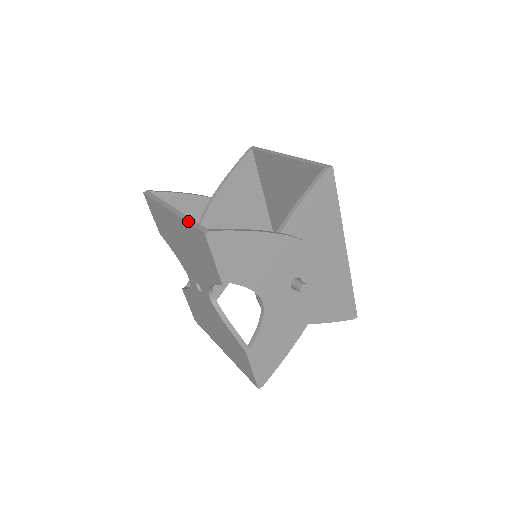
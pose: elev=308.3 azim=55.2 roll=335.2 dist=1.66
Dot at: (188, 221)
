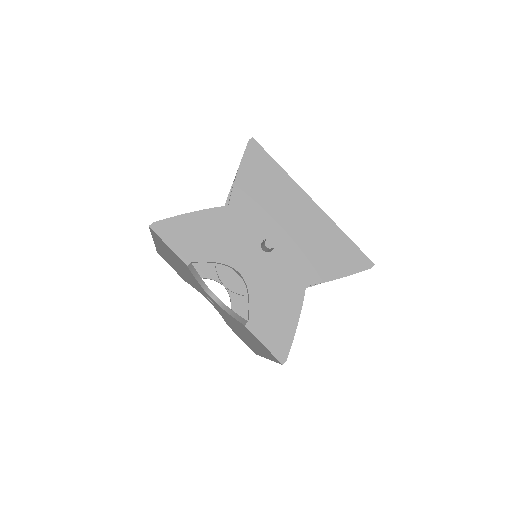
Dot at: (151, 233)
